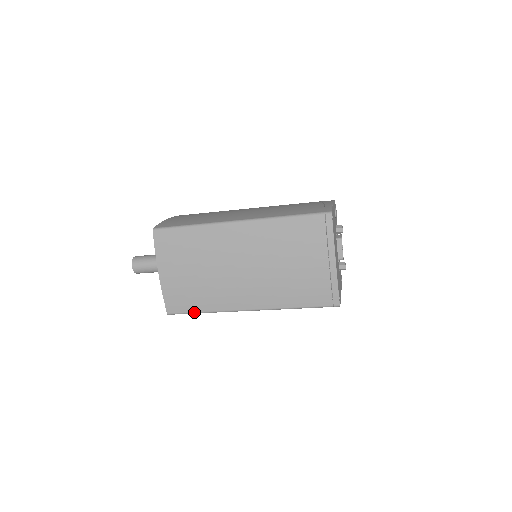
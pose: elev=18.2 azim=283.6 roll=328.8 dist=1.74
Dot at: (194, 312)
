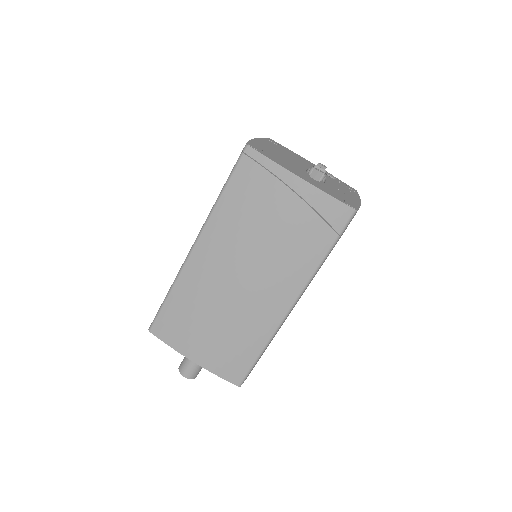
Dot at: (163, 302)
